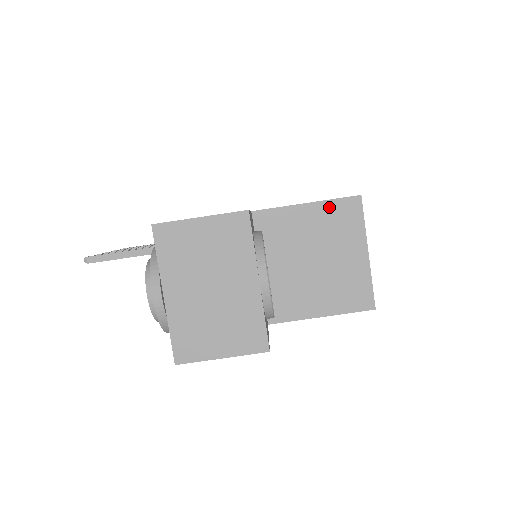
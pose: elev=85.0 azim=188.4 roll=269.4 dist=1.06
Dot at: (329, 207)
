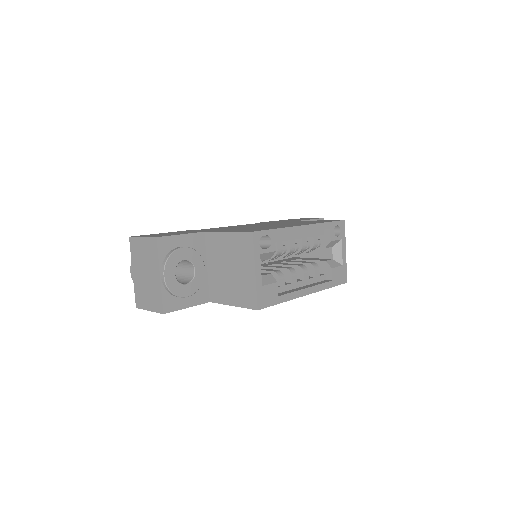
Dot at: (237, 236)
